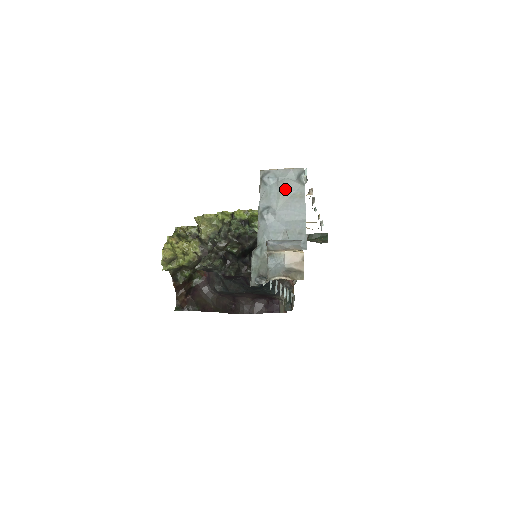
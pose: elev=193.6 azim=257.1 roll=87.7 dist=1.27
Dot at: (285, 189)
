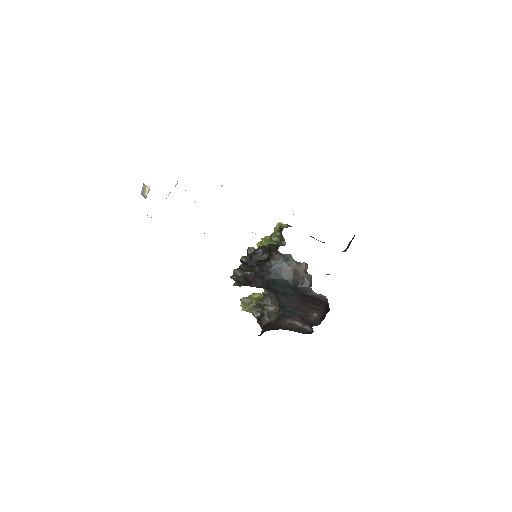
Dot at: occluded
